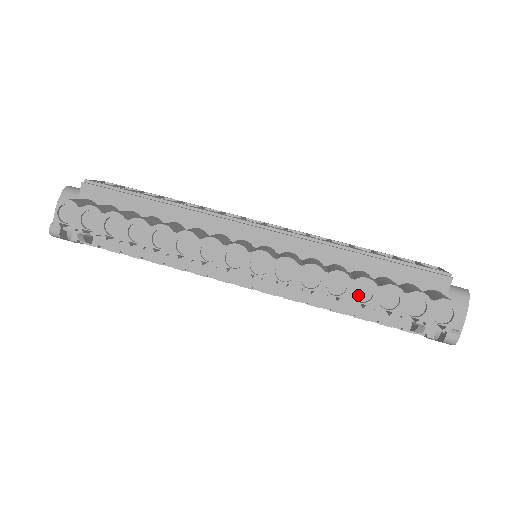
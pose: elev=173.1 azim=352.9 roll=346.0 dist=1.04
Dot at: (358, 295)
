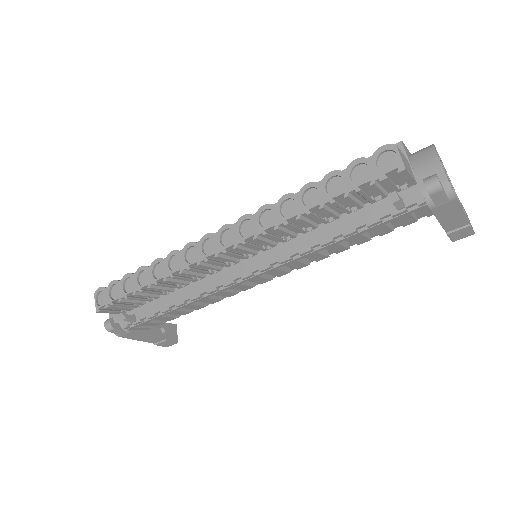
Dot at: (310, 203)
